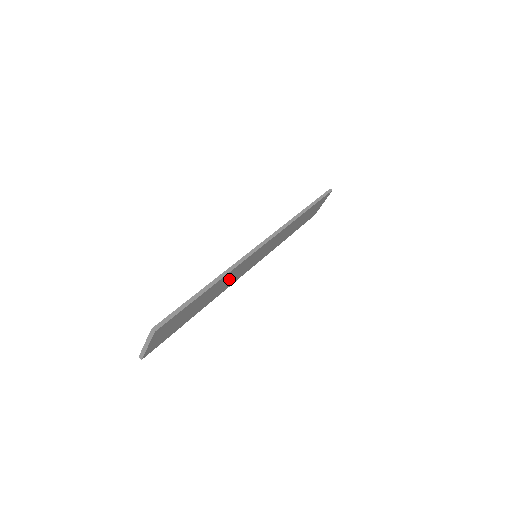
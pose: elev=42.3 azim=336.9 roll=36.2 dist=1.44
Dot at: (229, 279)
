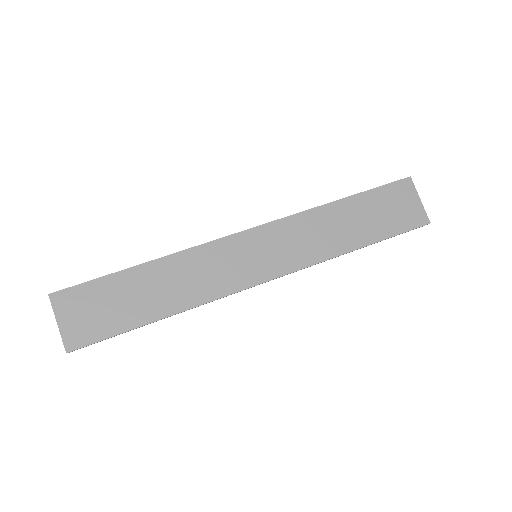
Dot at: (197, 274)
